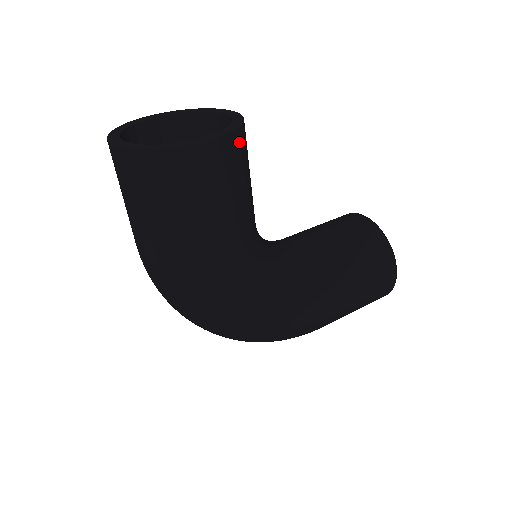
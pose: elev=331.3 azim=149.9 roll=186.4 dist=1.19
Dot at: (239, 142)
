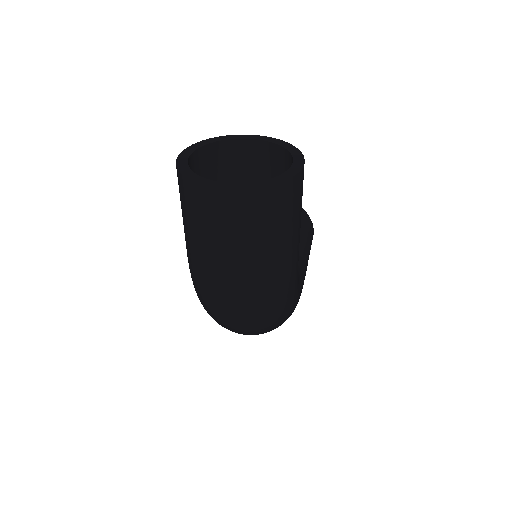
Dot at: occluded
